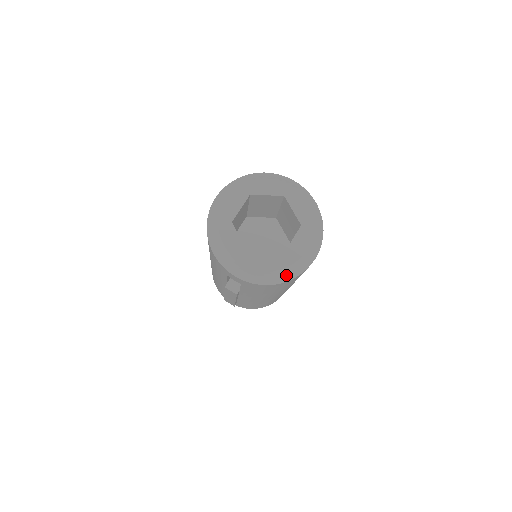
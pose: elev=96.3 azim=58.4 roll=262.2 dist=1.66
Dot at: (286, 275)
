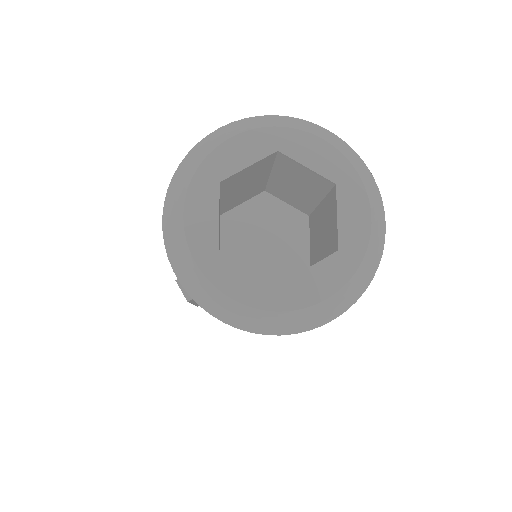
Dot at: (265, 323)
